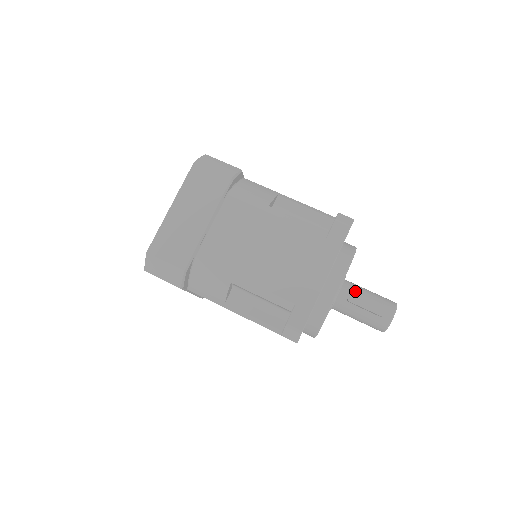
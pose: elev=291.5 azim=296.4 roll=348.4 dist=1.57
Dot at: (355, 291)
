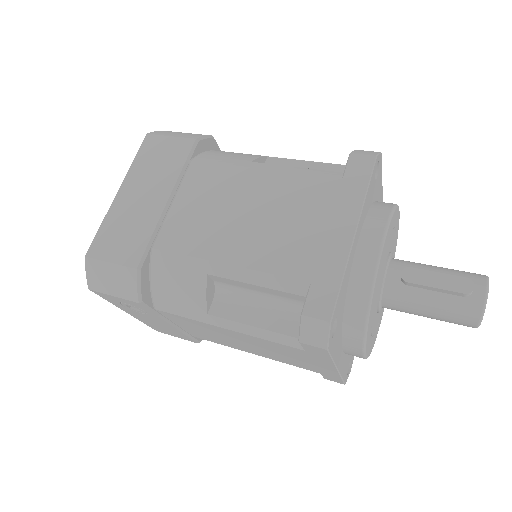
Dot at: occluded
